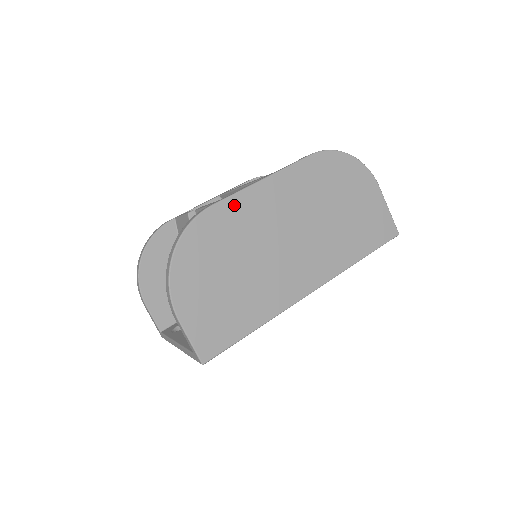
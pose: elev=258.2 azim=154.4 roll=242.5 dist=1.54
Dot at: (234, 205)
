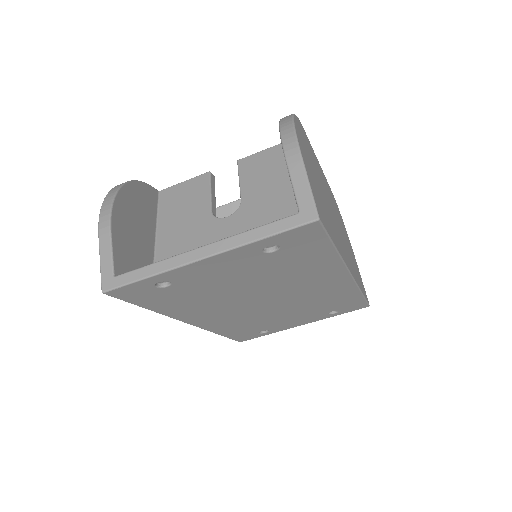
Dot at: (312, 150)
